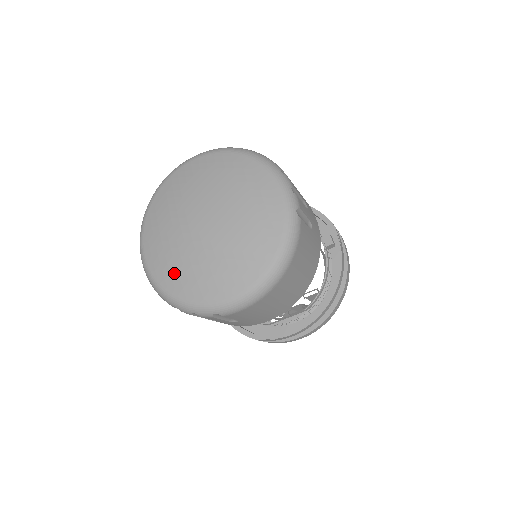
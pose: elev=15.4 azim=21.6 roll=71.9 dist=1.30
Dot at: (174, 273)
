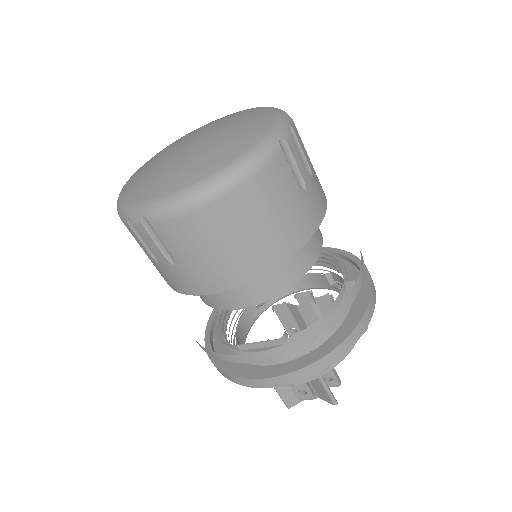
Dot at: (137, 180)
